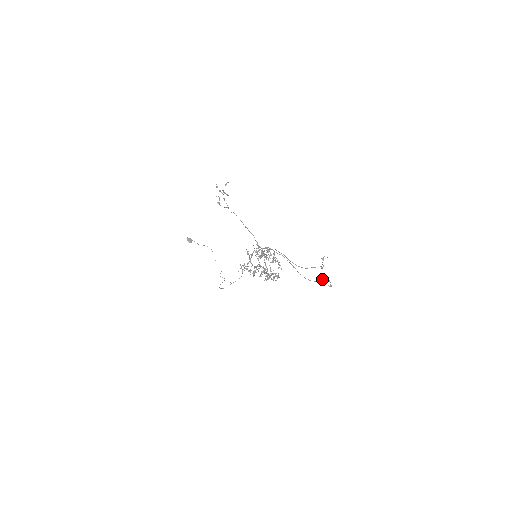
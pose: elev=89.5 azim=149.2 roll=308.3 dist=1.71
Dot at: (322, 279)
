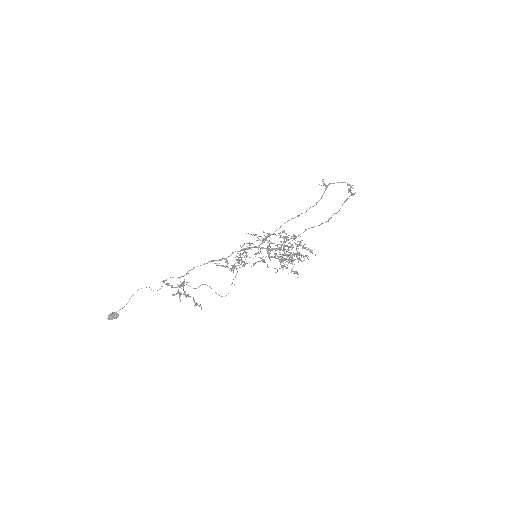
Dot at: (326, 188)
